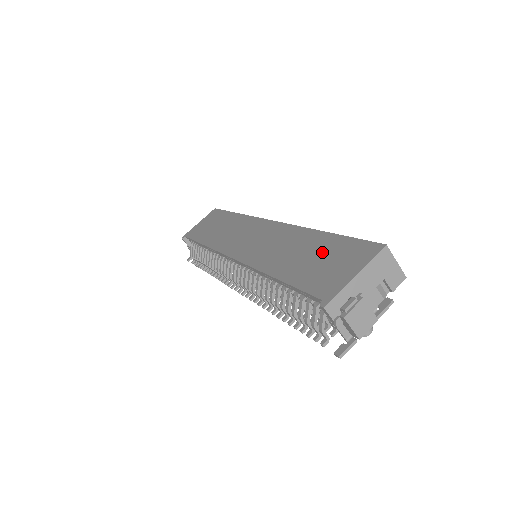
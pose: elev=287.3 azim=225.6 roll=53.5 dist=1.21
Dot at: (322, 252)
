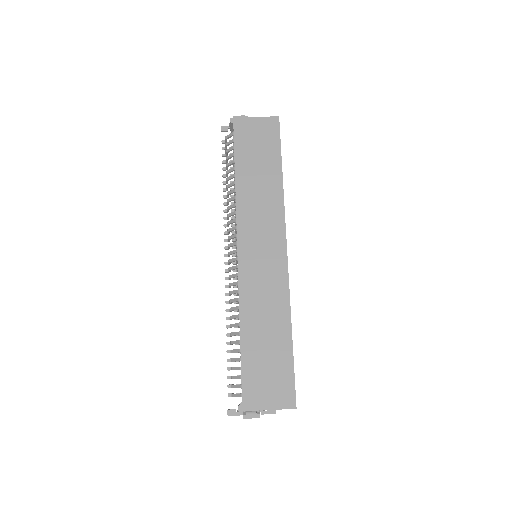
Dot at: (274, 358)
